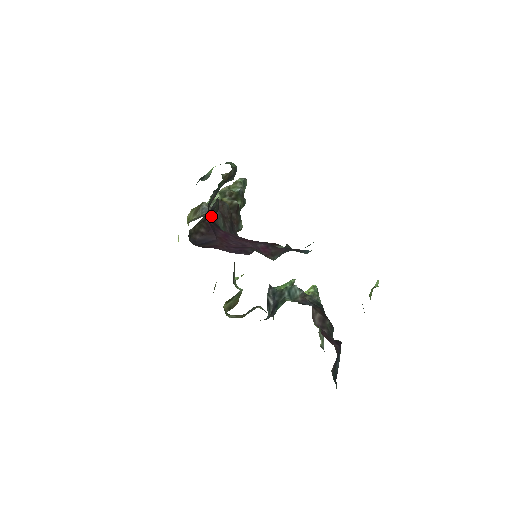
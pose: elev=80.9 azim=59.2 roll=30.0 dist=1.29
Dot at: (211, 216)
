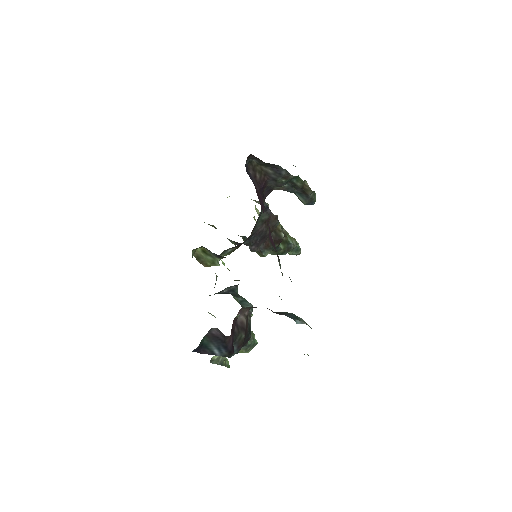
Dot at: (271, 184)
